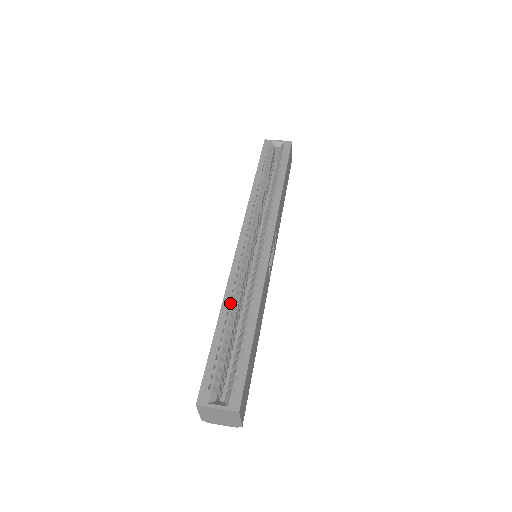
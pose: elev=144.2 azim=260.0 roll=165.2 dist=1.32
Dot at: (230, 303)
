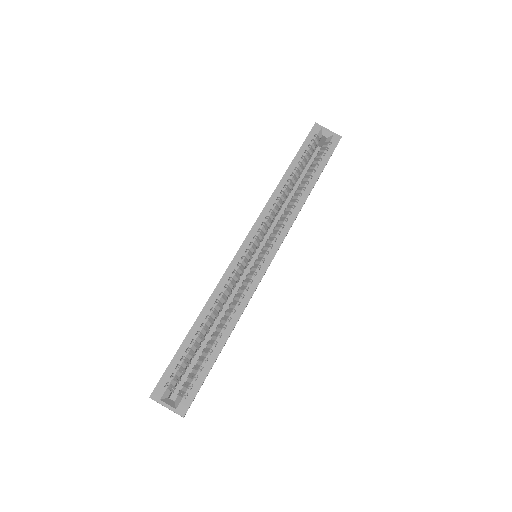
Dot at: (213, 307)
